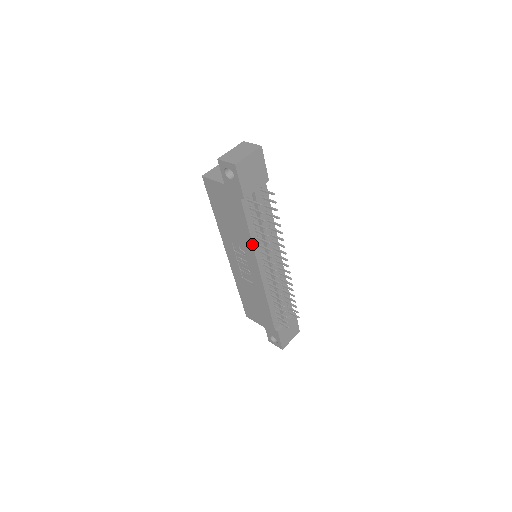
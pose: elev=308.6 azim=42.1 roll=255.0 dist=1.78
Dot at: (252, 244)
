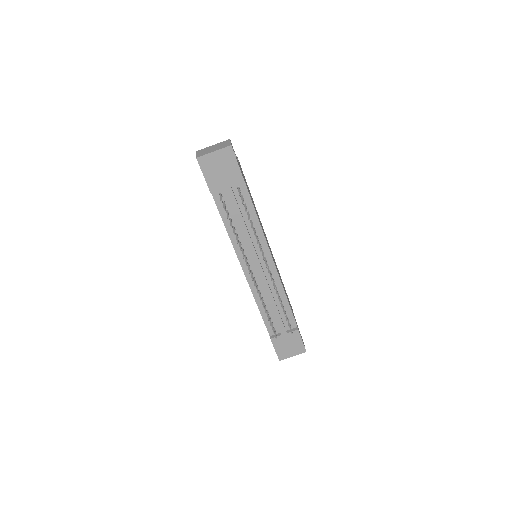
Dot at: occluded
